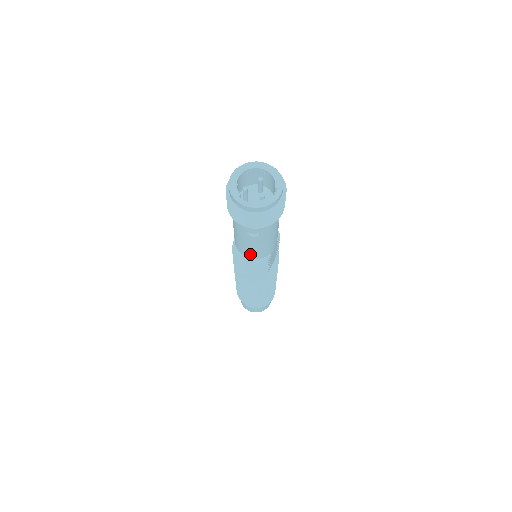
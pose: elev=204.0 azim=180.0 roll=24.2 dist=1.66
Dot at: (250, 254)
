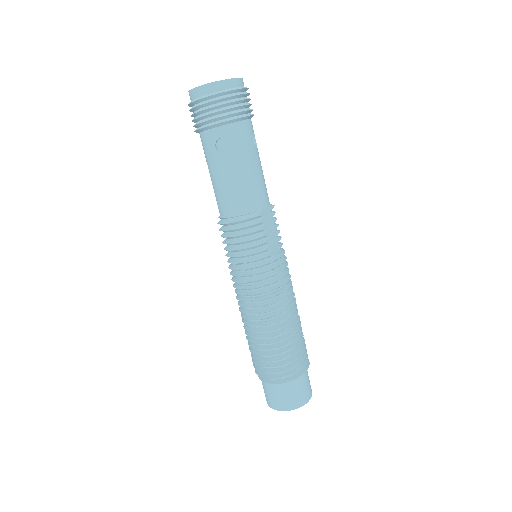
Dot at: (233, 204)
